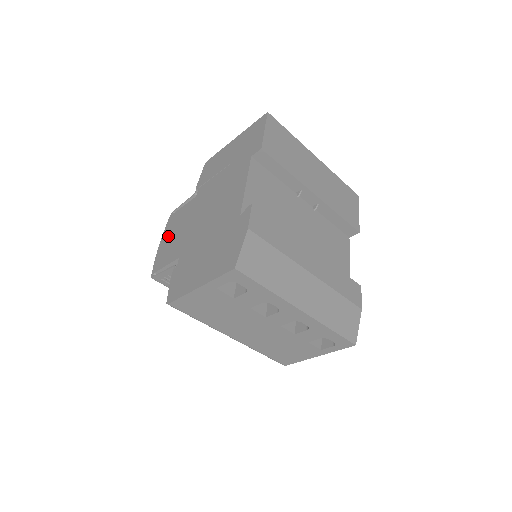
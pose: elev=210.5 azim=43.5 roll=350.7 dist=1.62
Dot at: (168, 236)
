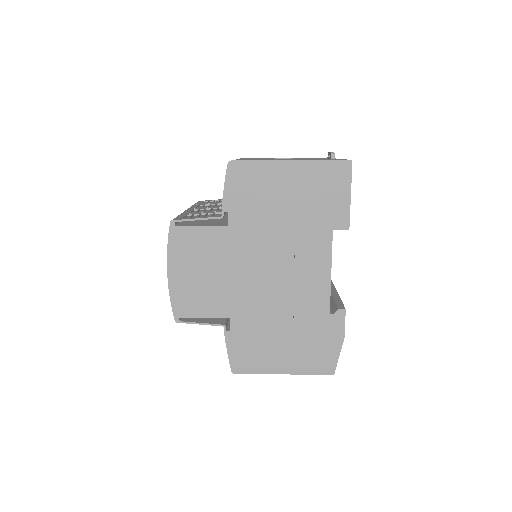
Dot at: (186, 268)
